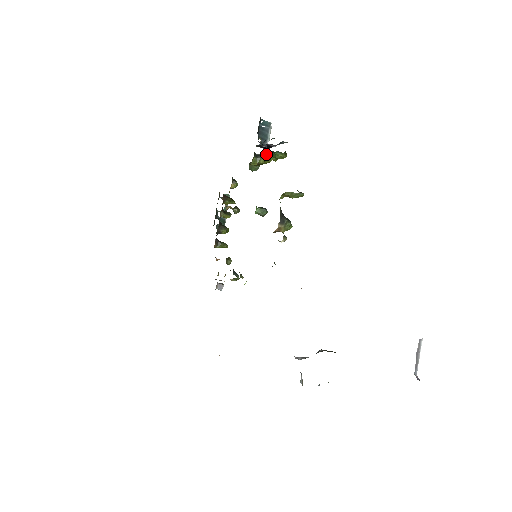
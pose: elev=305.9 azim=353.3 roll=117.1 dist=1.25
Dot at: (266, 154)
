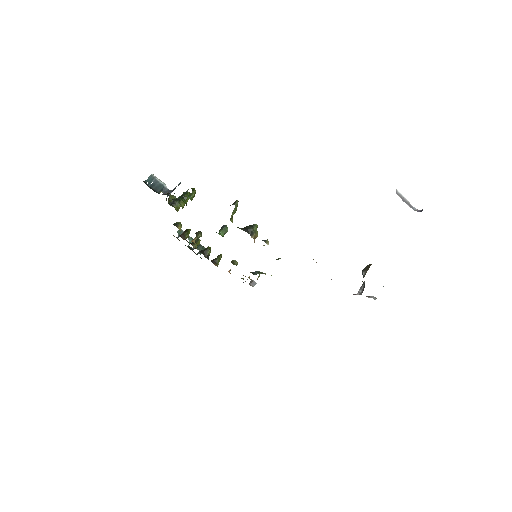
Dot at: (179, 199)
